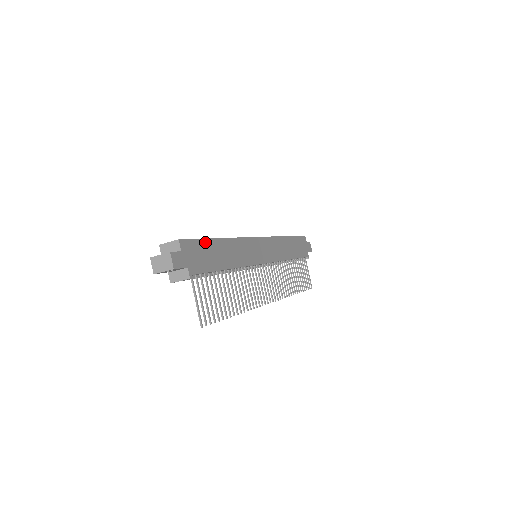
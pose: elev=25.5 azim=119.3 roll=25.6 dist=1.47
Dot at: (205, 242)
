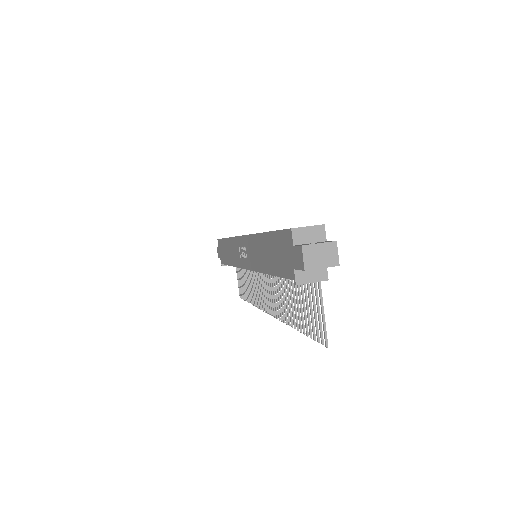
Dot at: occluded
